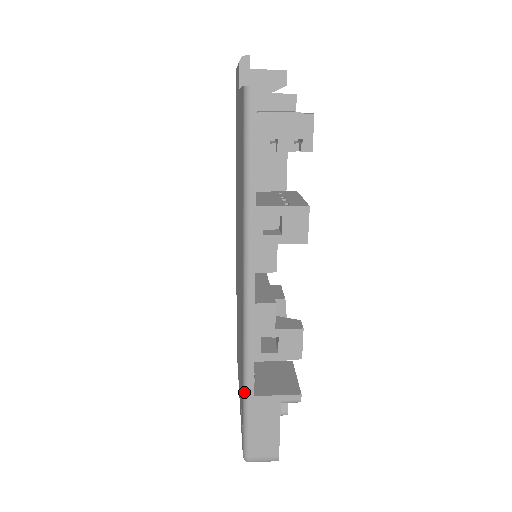
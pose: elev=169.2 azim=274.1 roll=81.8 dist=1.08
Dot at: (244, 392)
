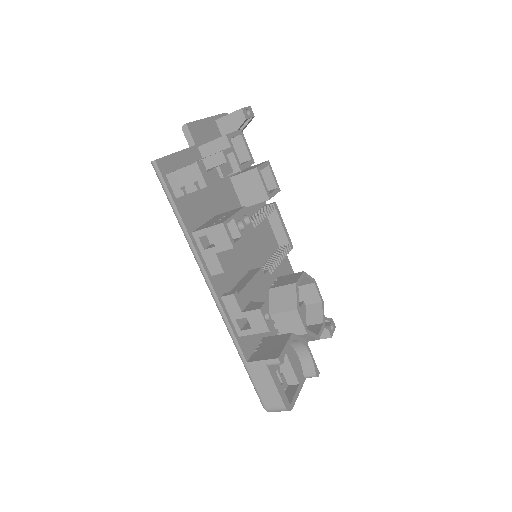
Dot at: occluded
